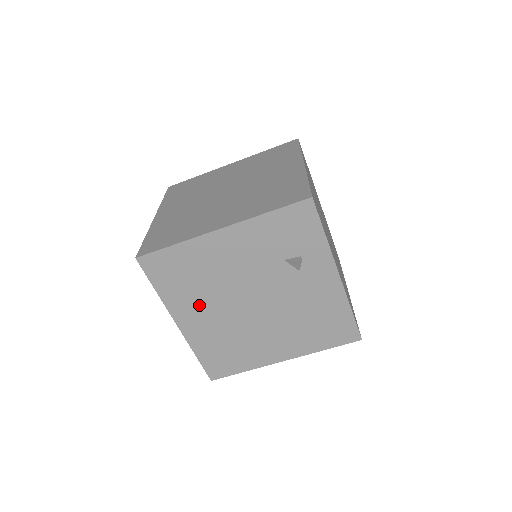
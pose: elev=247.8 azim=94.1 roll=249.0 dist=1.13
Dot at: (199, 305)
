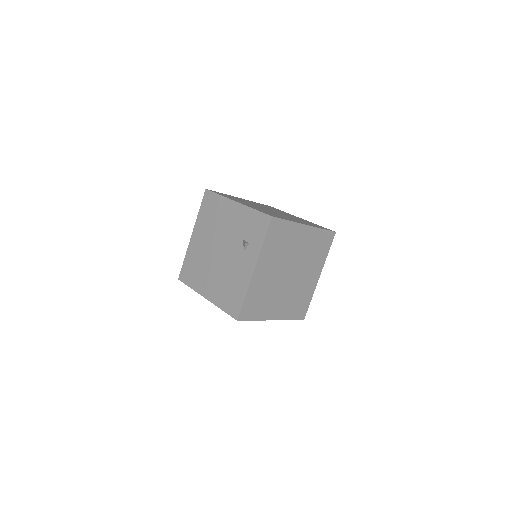
Dot at: (205, 232)
